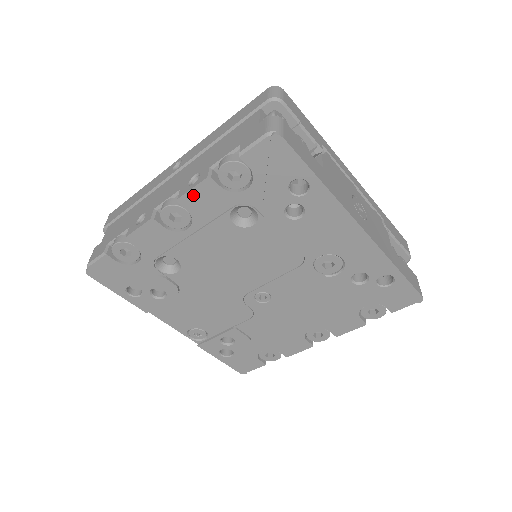
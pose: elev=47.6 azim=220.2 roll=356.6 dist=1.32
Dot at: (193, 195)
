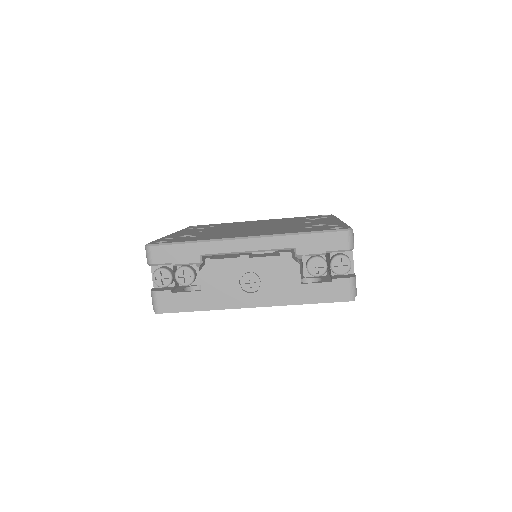
Dot at: occluded
